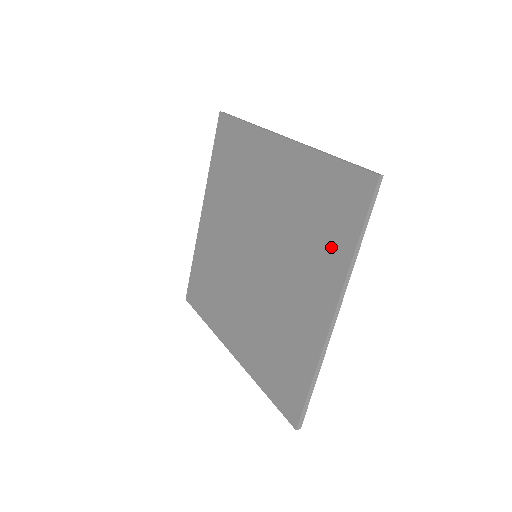
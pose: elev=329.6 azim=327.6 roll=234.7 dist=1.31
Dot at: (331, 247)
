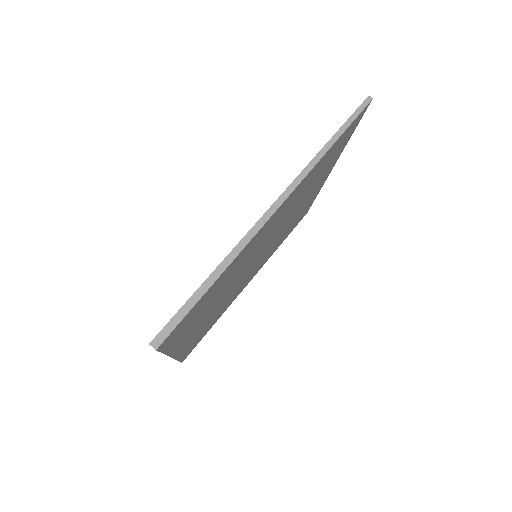
Dot at: occluded
